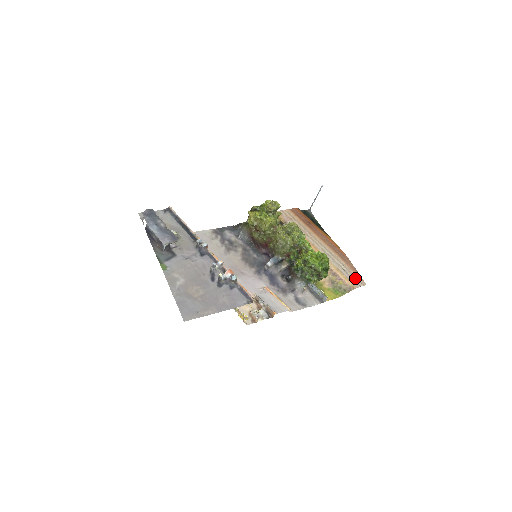
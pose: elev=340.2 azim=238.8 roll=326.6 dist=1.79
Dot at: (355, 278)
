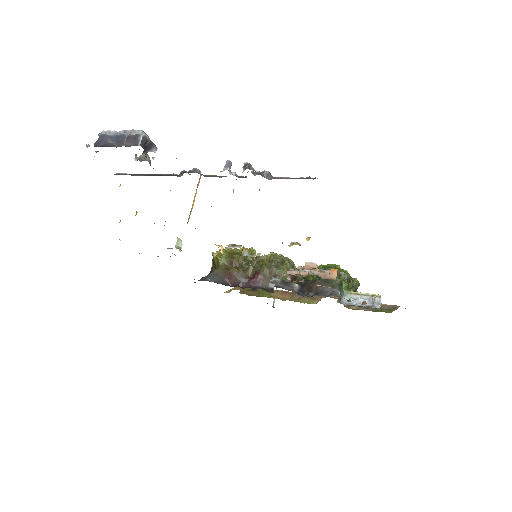
Dot at: occluded
